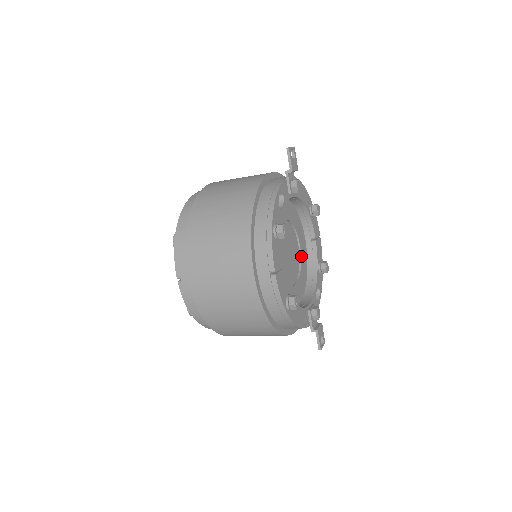
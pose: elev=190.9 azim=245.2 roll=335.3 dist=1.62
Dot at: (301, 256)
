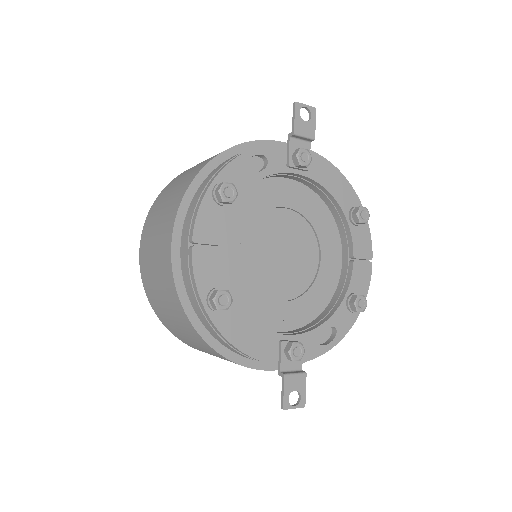
Dot at: (319, 273)
